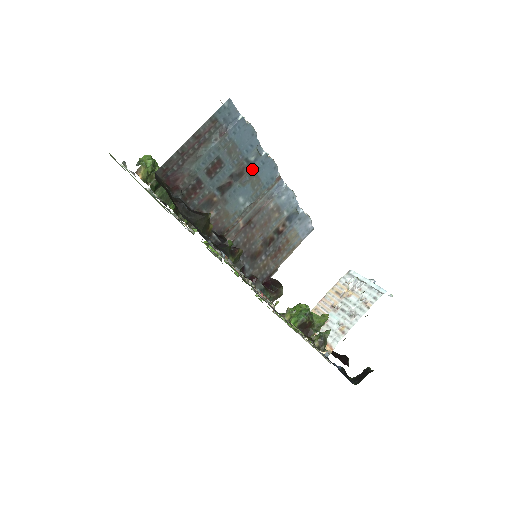
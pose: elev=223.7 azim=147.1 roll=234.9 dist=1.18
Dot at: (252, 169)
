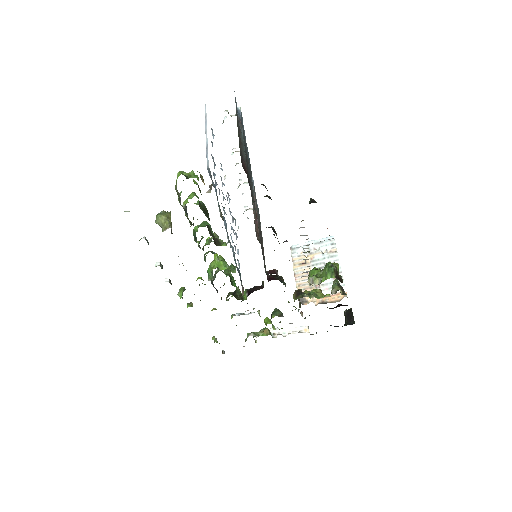
Dot at: (248, 160)
